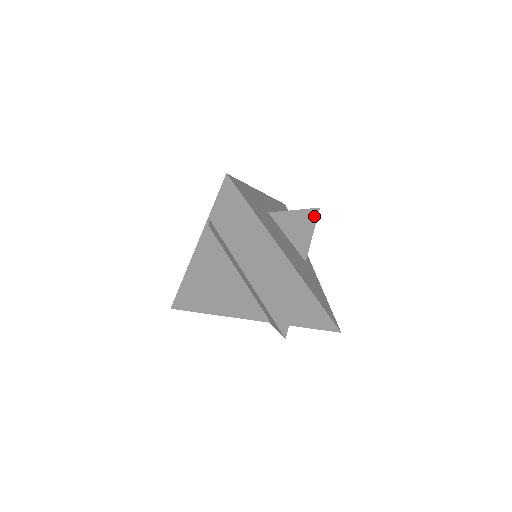
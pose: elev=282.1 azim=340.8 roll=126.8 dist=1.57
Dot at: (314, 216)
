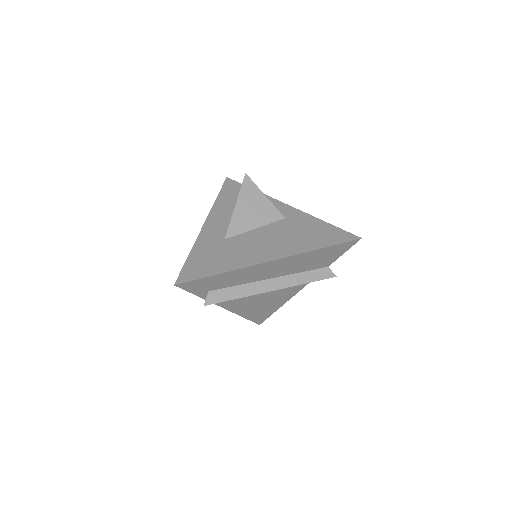
Dot at: (250, 185)
